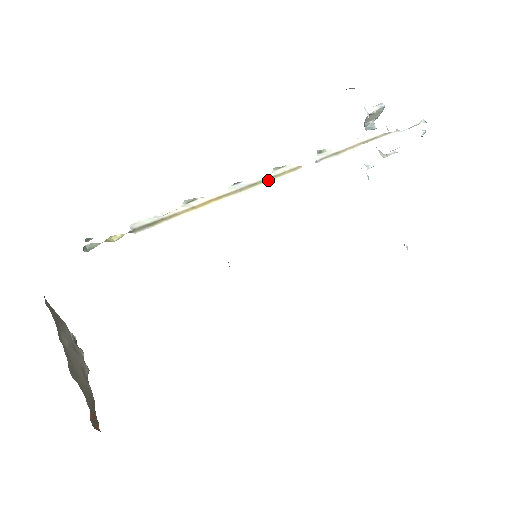
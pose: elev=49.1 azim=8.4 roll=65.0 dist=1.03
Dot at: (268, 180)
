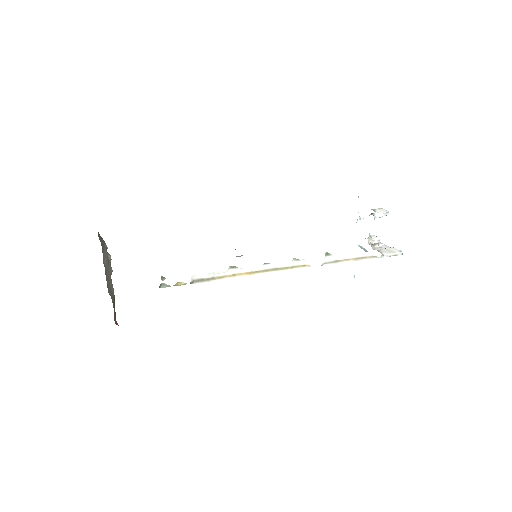
Dot at: (287, 269)
